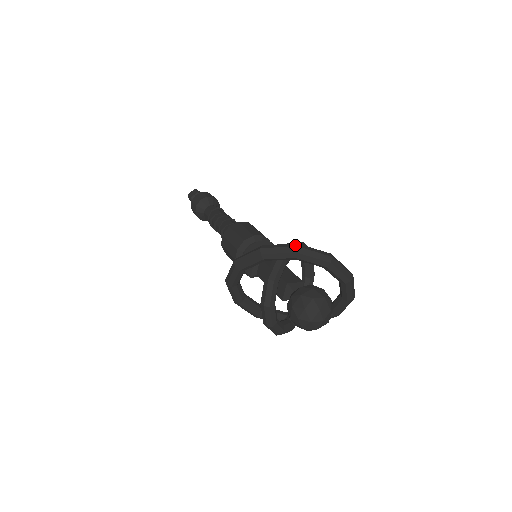
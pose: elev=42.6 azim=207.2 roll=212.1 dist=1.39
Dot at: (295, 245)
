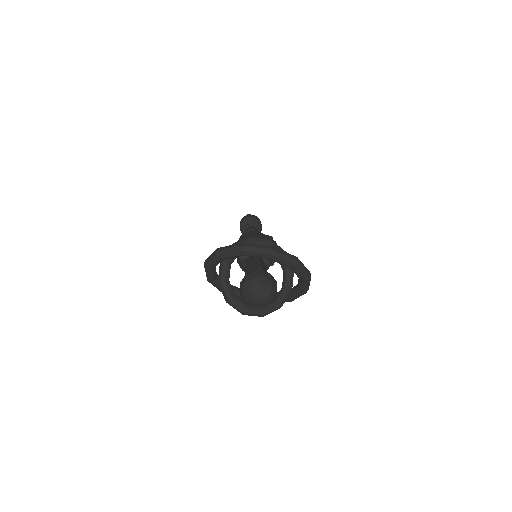
Dot at: (215, 251)
